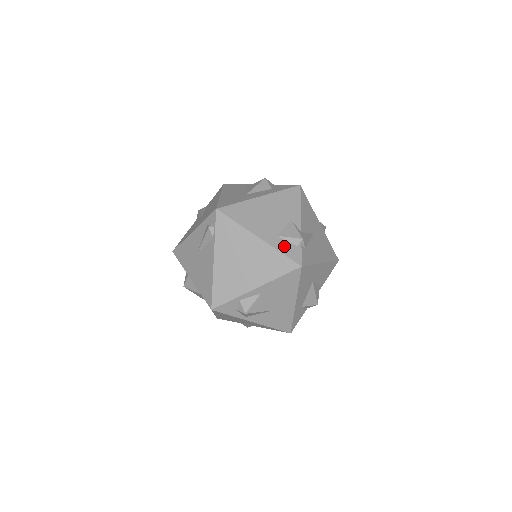
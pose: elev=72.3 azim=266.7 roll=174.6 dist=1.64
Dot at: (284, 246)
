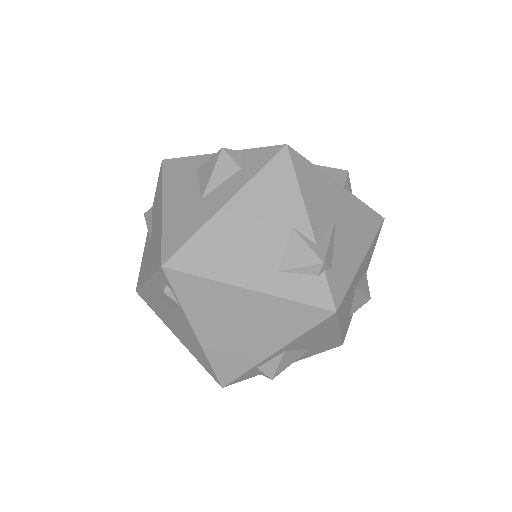
Dot at: (296, 286)
